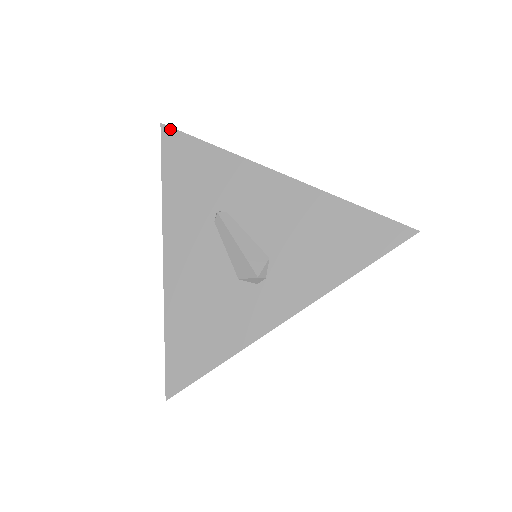
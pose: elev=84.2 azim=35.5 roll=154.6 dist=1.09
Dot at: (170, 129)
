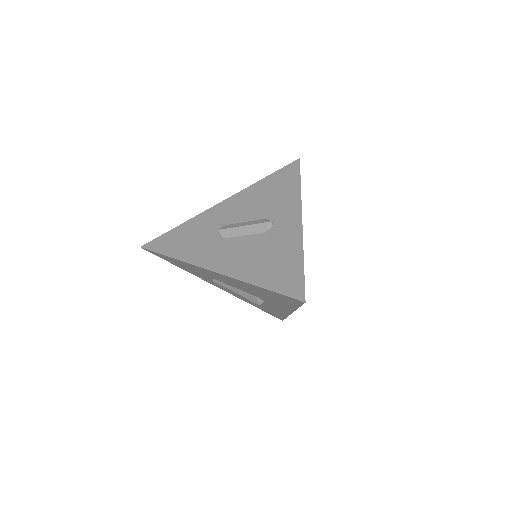
Dot at: (147, 250)
